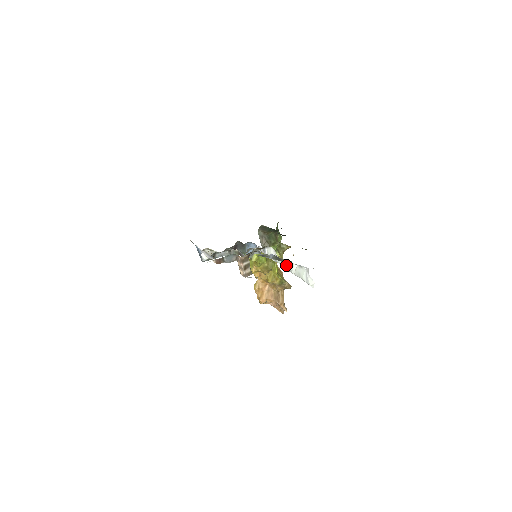
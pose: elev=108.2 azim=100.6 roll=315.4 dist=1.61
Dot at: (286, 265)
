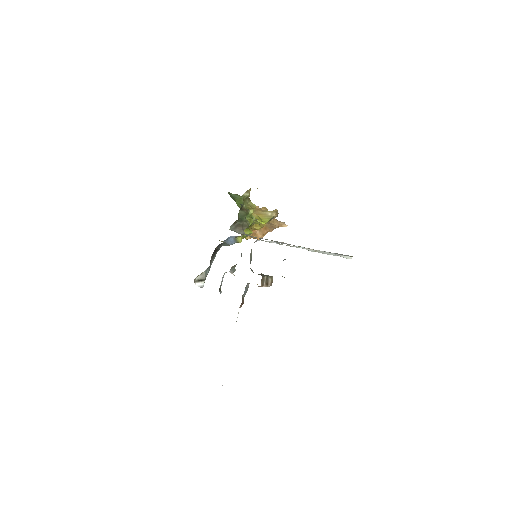
Dot at: occluded
